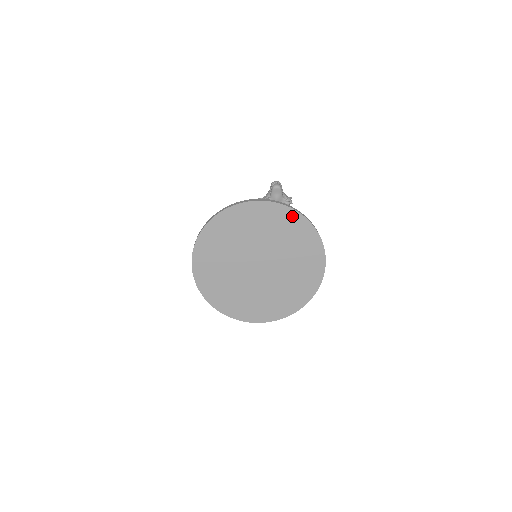
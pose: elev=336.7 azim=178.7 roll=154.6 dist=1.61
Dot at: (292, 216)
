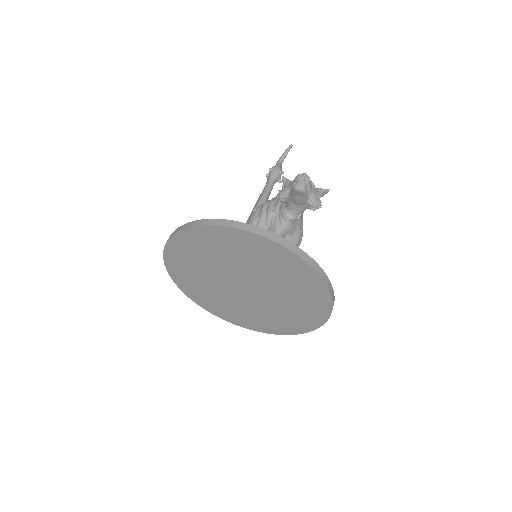
Dot at: (294, 260)
